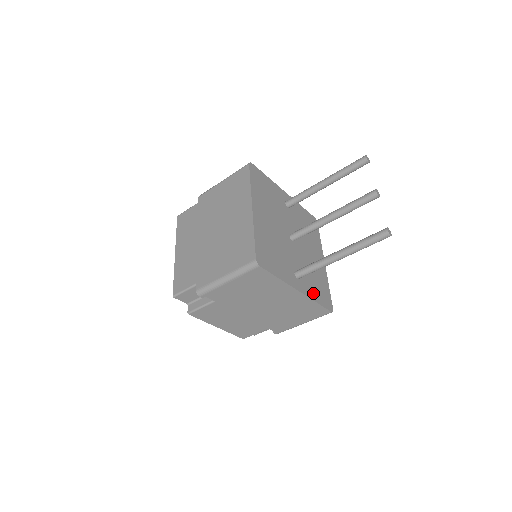
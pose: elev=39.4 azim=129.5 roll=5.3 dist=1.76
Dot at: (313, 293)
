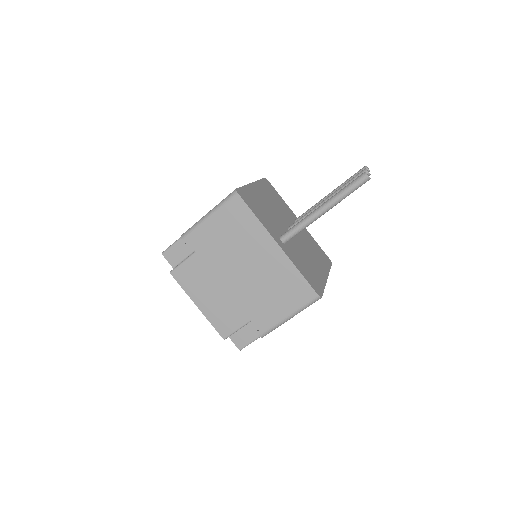
Dot at: (298, 265)
